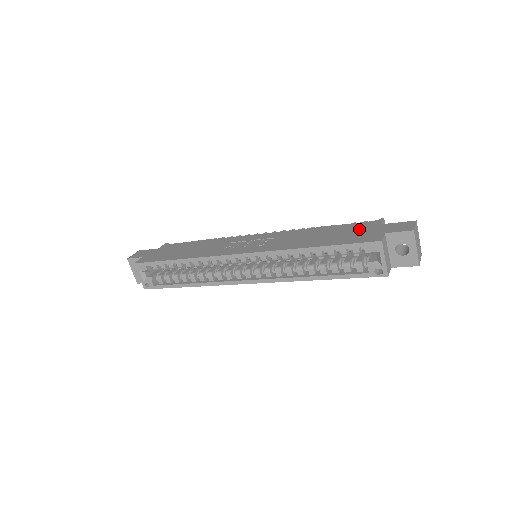
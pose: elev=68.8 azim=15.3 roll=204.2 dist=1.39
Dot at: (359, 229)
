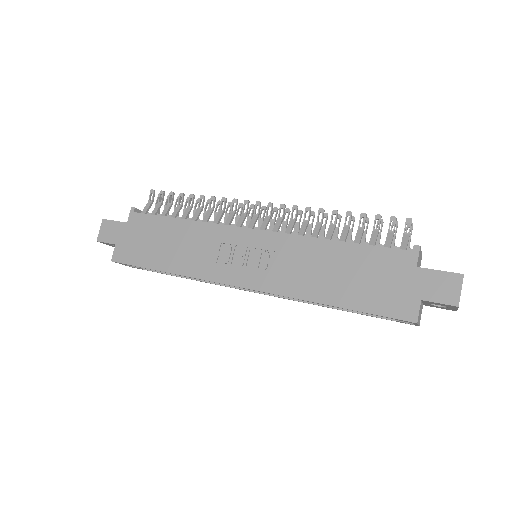
Dot at: (387, 272)
